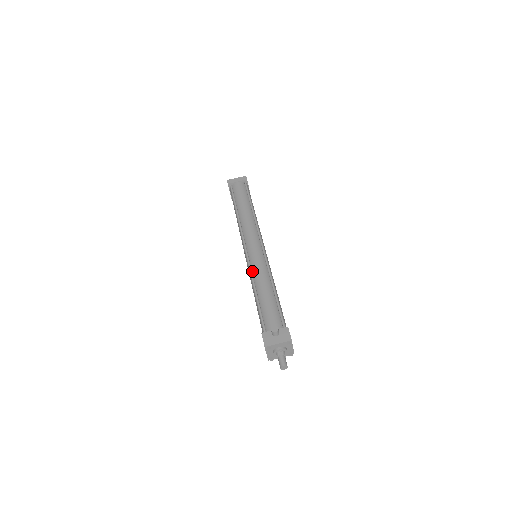
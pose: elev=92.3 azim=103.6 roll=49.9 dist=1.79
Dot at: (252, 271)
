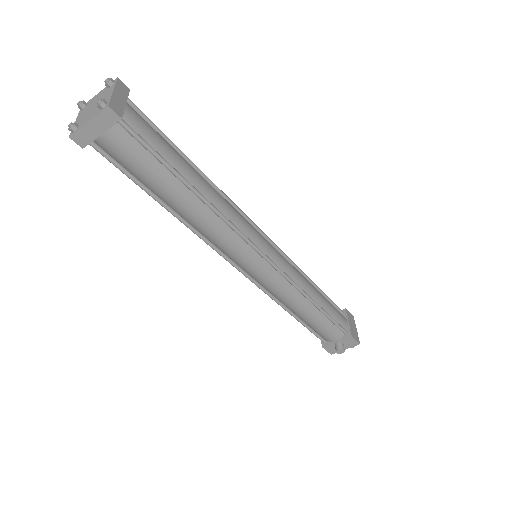
Dot at: (271, 294)
